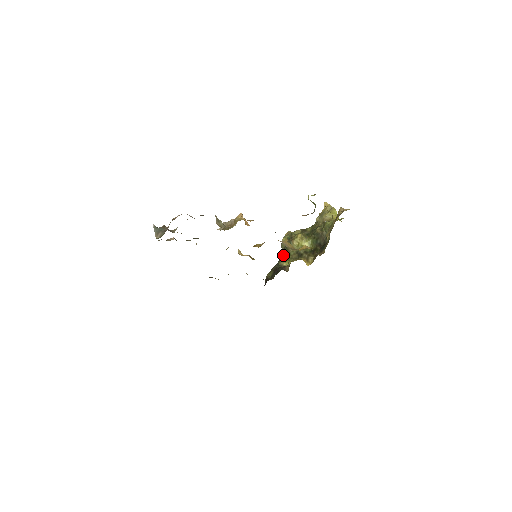
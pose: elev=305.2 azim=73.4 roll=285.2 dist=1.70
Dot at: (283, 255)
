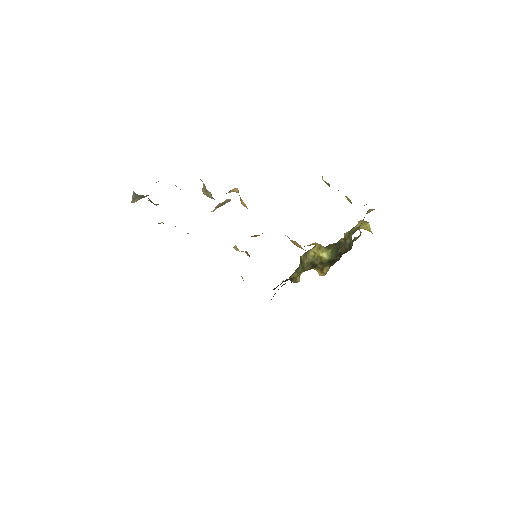
Dot at: (296, 270)
